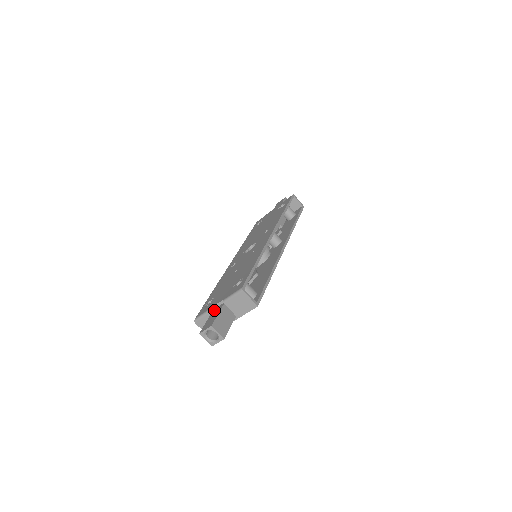
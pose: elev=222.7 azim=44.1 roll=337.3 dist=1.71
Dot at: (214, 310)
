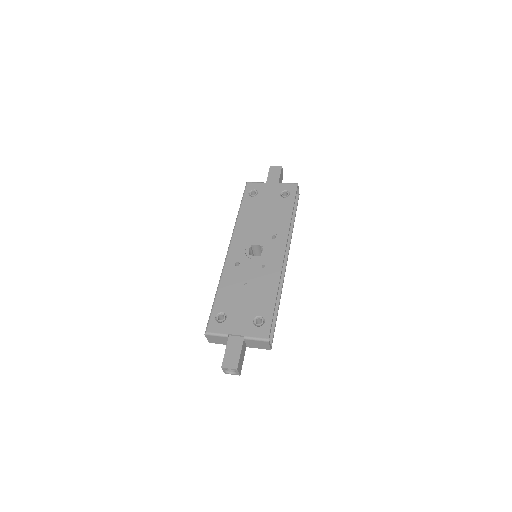
Dot at: (231, 339)
